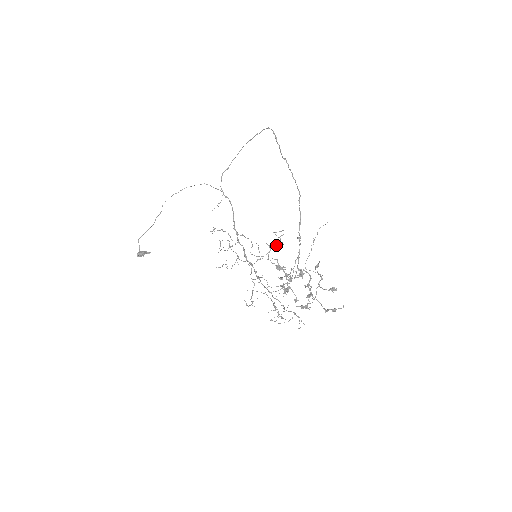
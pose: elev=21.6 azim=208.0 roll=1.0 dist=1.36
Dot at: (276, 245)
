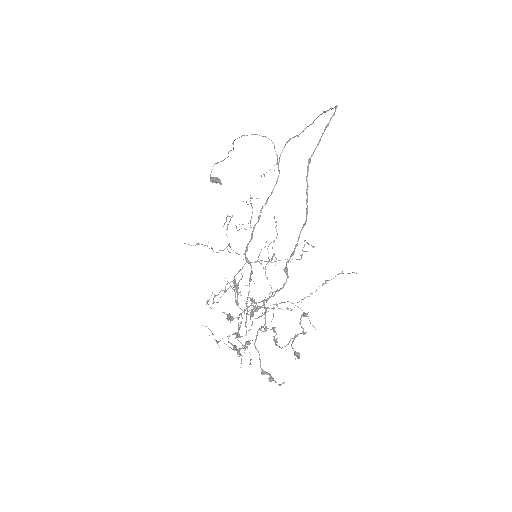
Dot at: occluded
